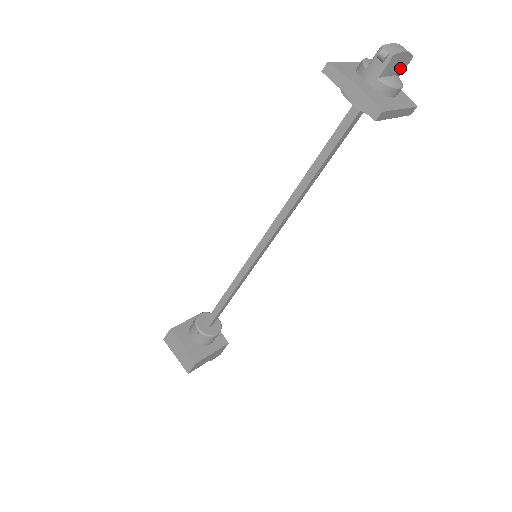
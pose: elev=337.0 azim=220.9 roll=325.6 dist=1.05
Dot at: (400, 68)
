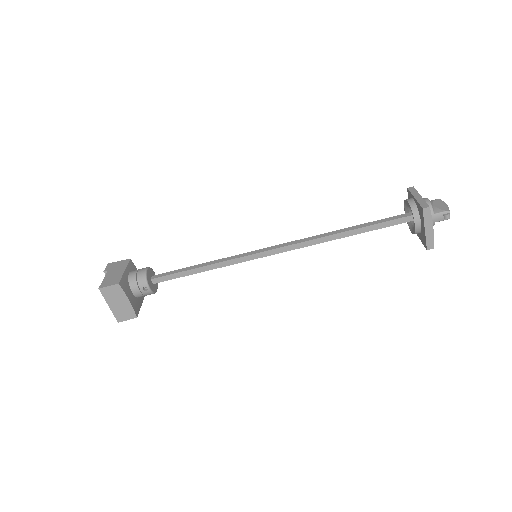
Dot at: occluded
